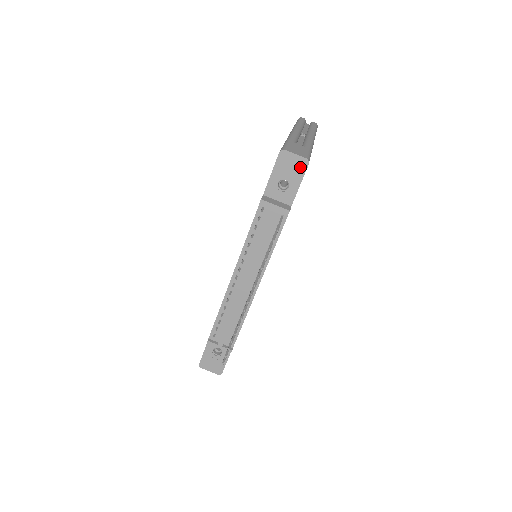
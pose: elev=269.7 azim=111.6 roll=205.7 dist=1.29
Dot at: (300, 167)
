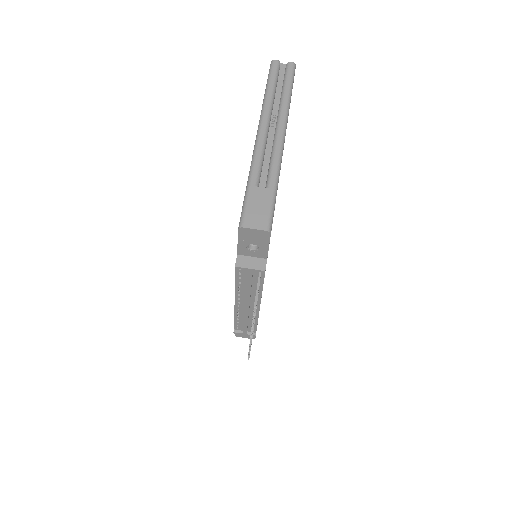
Dot at: (263, 236)
